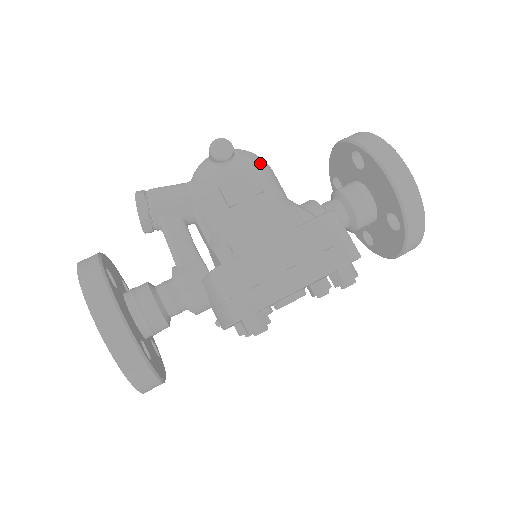
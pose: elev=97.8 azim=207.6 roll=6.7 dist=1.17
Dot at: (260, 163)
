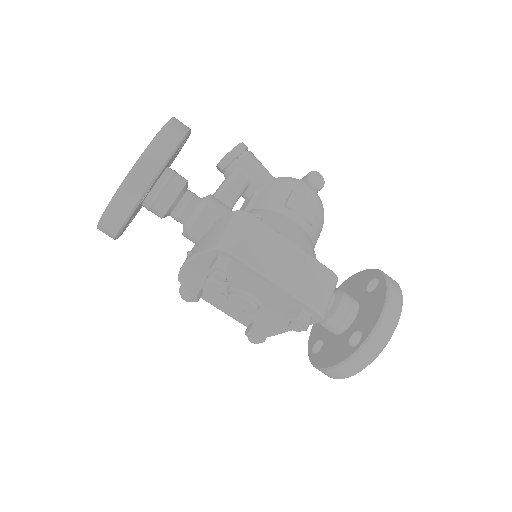
Dot at: (323, 215)
